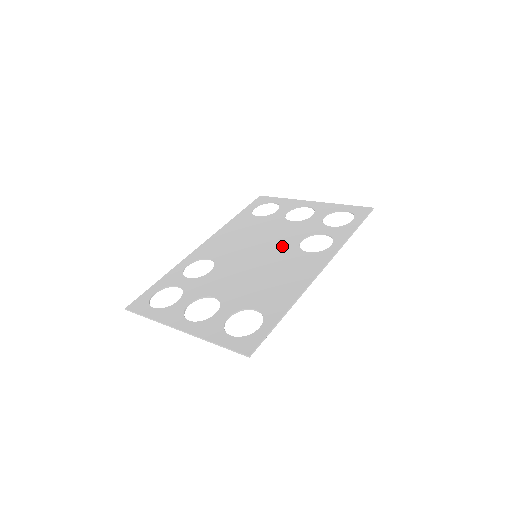
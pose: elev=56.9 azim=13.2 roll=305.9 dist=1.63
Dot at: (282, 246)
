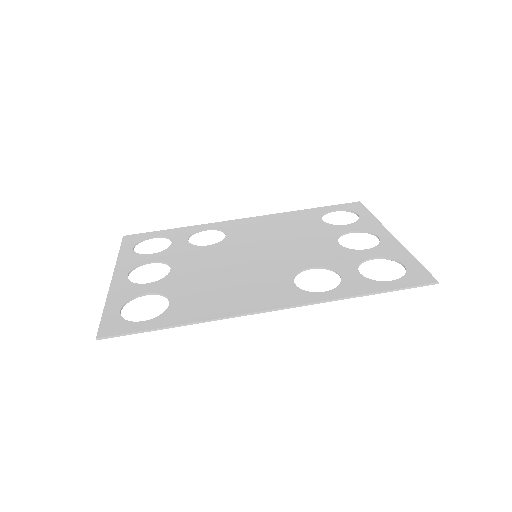
Dot at: (287, 261)
